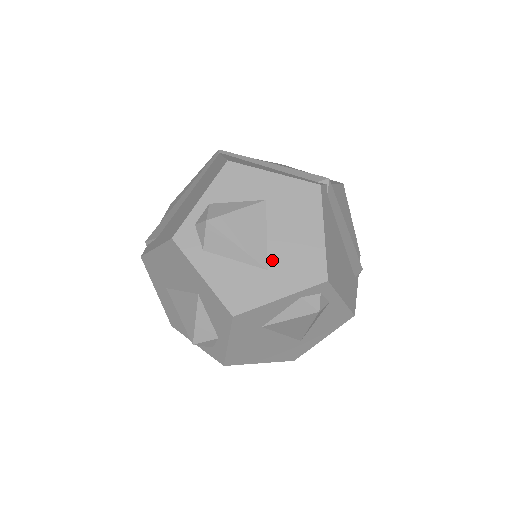
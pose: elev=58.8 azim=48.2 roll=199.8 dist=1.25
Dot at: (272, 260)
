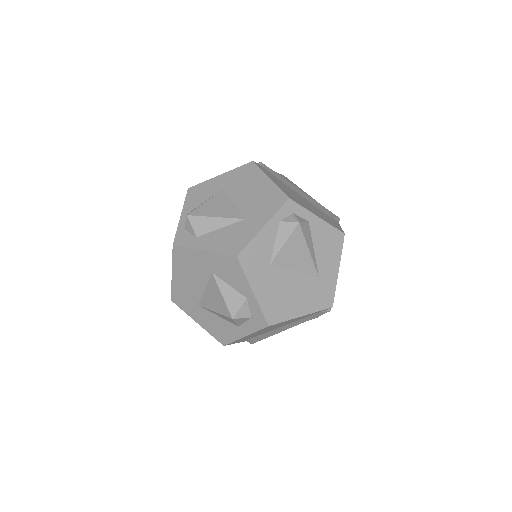
Dot at: (245, 212)
